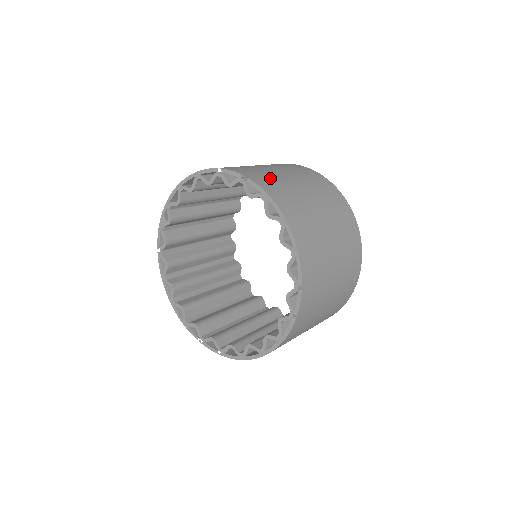
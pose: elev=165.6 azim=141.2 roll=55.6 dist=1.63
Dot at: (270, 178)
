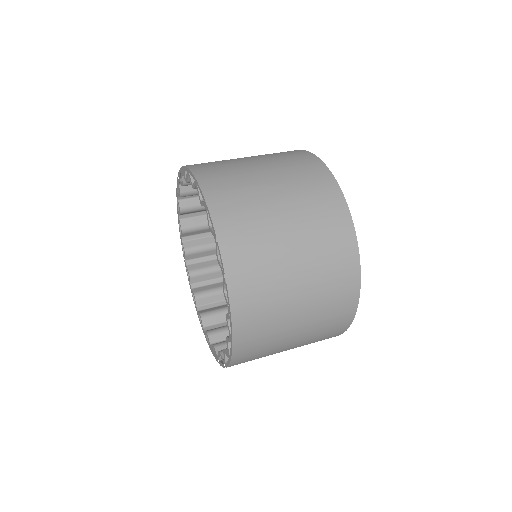
Dot at: (261, 282)
